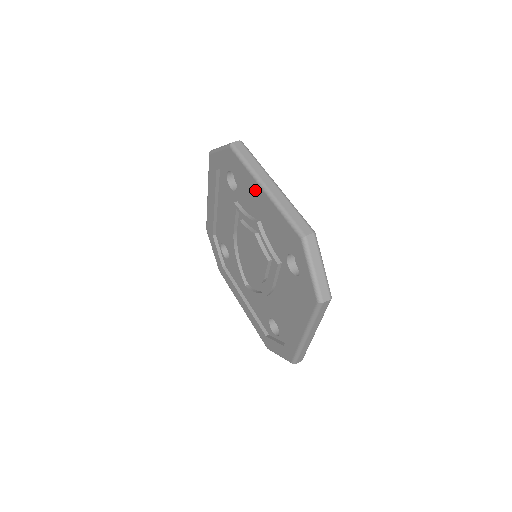
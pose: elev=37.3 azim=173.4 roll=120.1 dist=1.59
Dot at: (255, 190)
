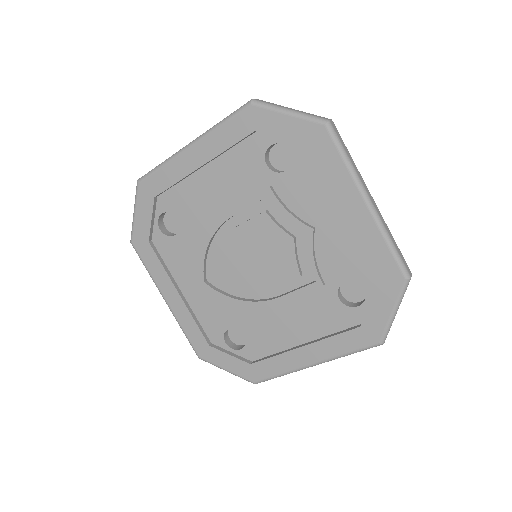
Dot at: (346, 197)
